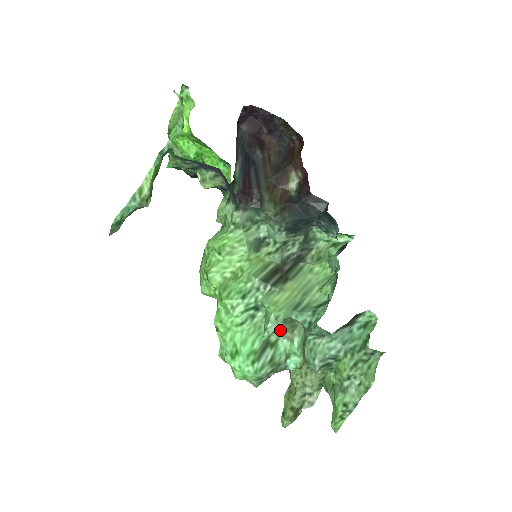
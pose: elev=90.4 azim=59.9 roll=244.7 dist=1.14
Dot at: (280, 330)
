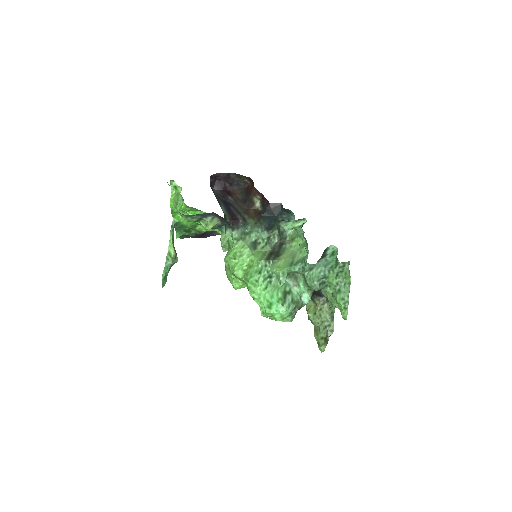
Dot at: (289, 283)
